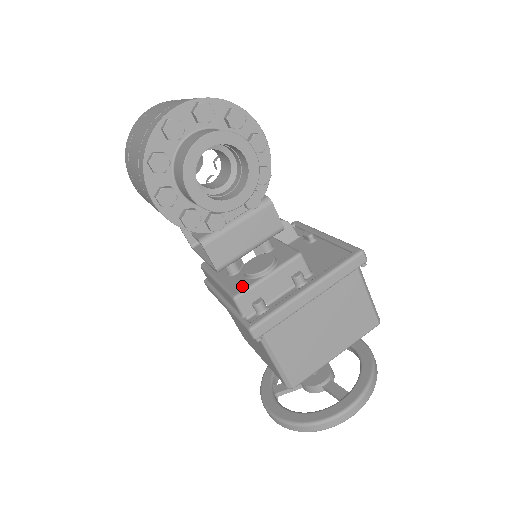
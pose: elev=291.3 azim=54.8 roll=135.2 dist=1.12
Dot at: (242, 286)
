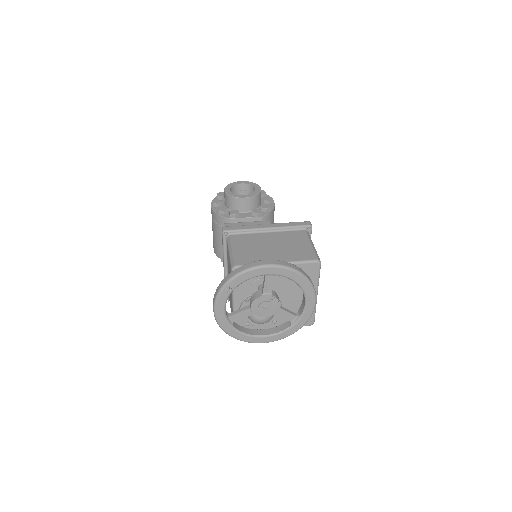
Dot at: occluded
